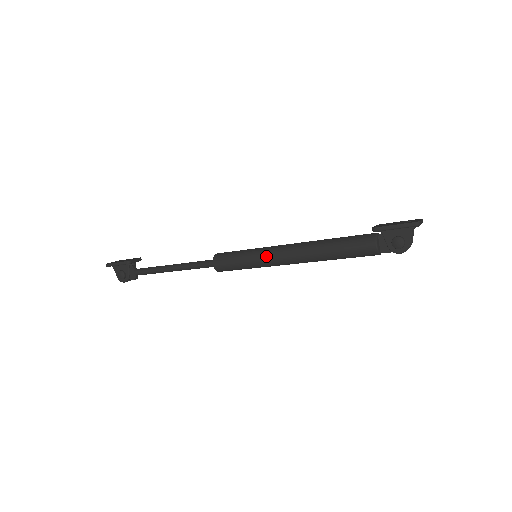
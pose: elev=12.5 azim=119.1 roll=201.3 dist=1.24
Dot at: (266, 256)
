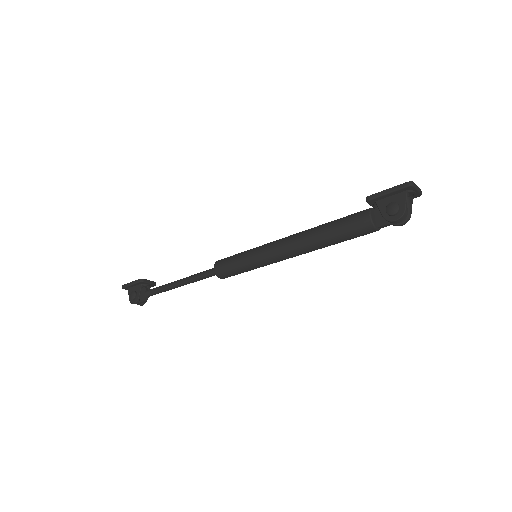
Dot at: (263, 249)
